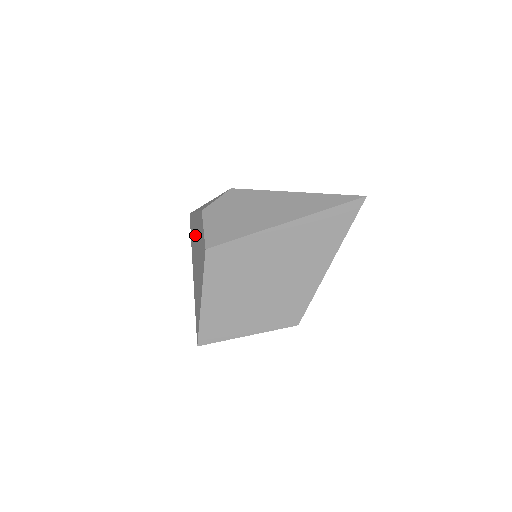
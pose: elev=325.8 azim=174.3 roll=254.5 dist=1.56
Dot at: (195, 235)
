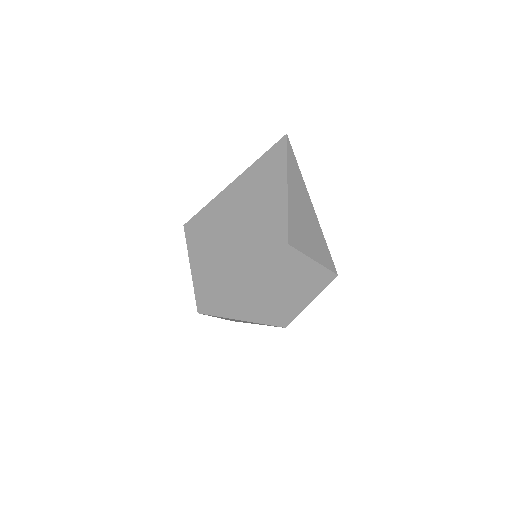
Dot at: occluded
